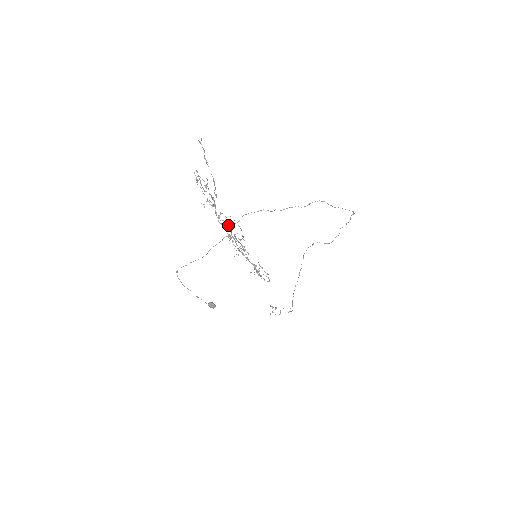
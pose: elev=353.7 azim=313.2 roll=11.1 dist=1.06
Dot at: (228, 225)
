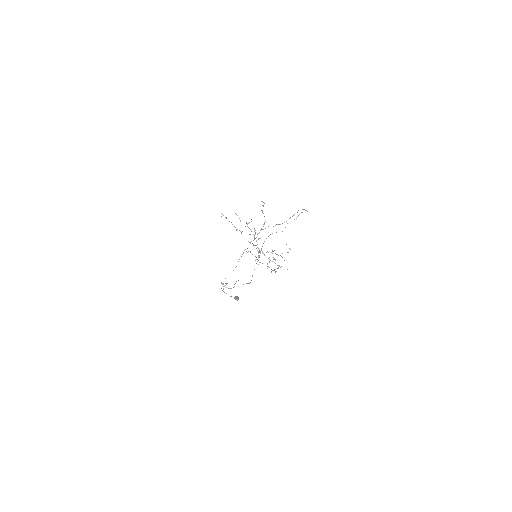
Dot at: occluded
